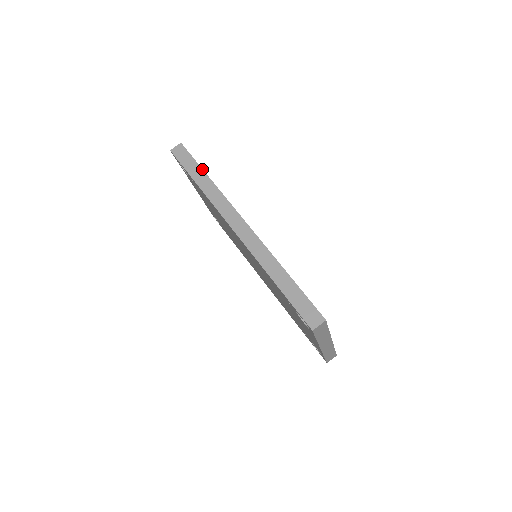
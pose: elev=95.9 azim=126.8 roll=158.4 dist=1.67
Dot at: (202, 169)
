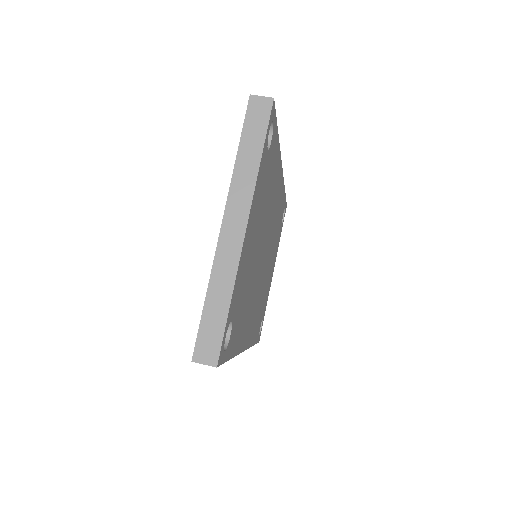
Dot at: (285, 194)
